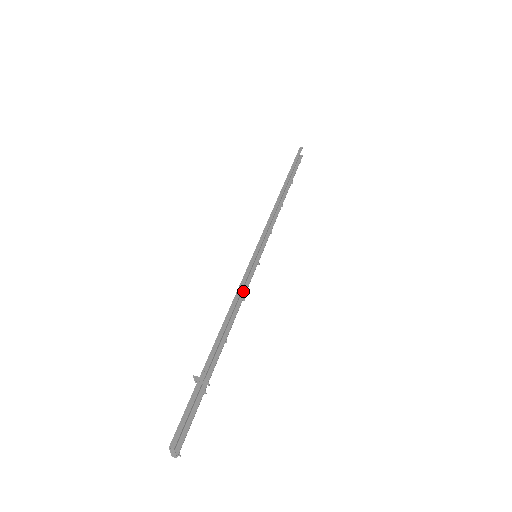
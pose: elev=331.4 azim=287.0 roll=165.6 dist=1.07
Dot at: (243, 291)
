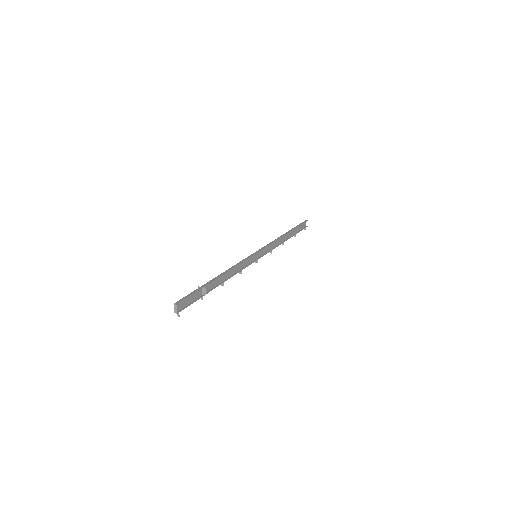
Dot at: (242, 268)
